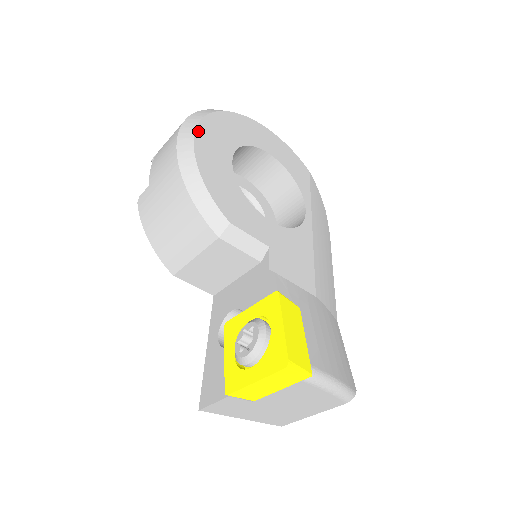
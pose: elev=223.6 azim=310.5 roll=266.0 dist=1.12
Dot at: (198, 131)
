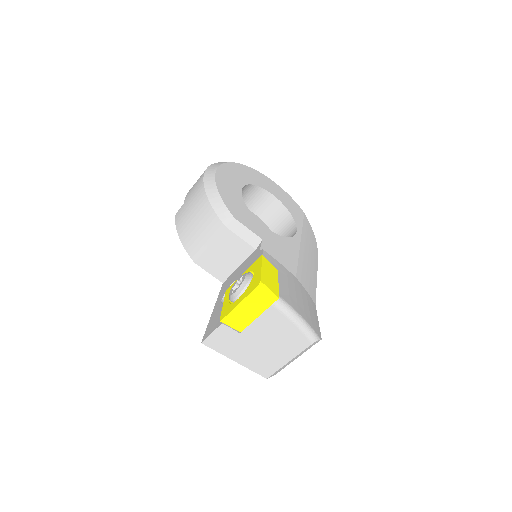
Dot at: (220, 168)
